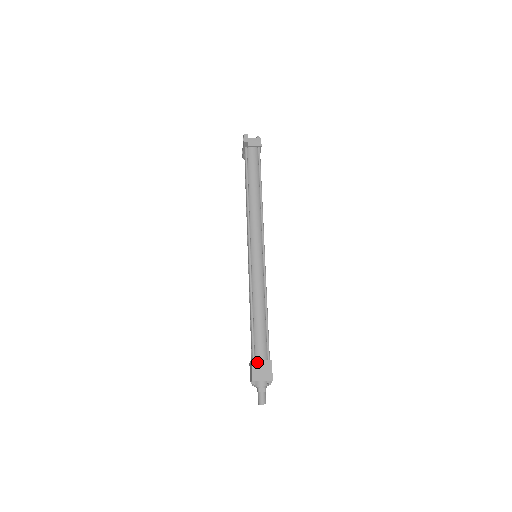
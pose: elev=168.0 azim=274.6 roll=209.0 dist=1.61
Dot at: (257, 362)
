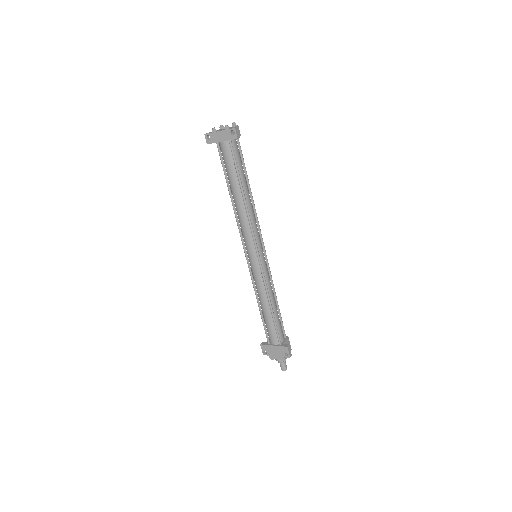
Dot at: (284, 344)
